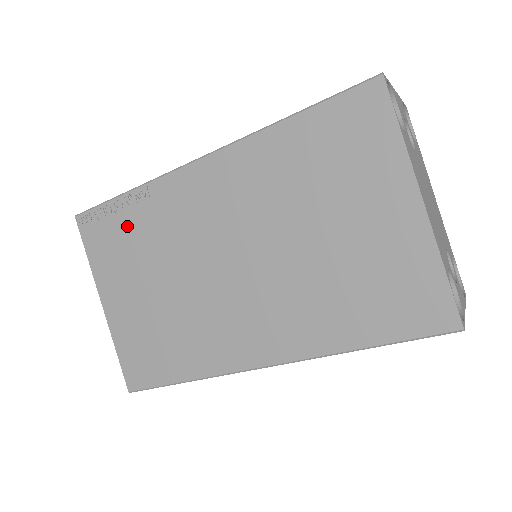
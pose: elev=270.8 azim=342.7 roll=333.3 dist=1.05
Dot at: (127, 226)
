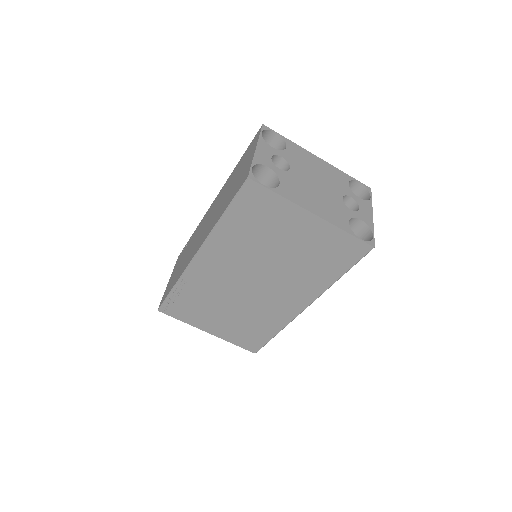
Dot at: (188, 299)
